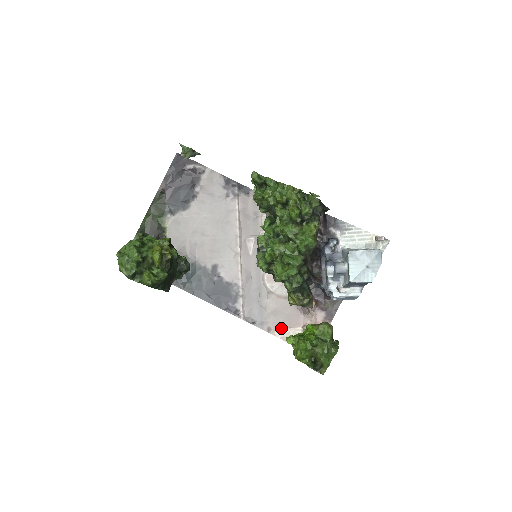
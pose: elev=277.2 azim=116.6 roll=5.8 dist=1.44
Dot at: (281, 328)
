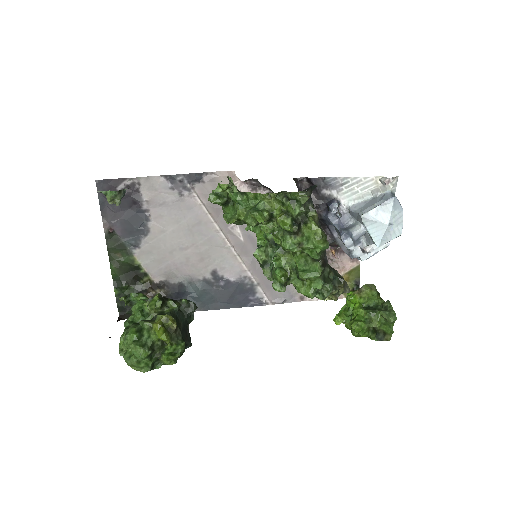
Dot at: occluded
